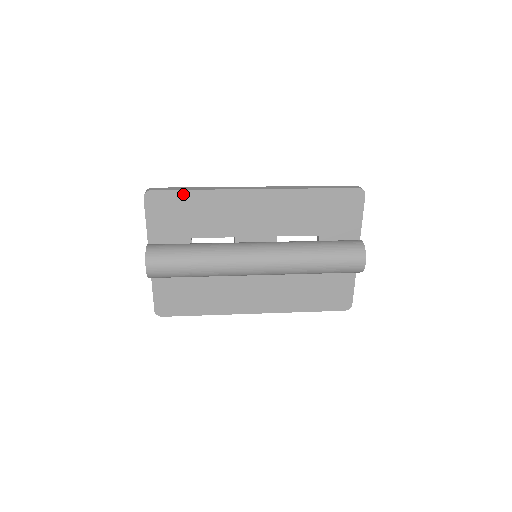
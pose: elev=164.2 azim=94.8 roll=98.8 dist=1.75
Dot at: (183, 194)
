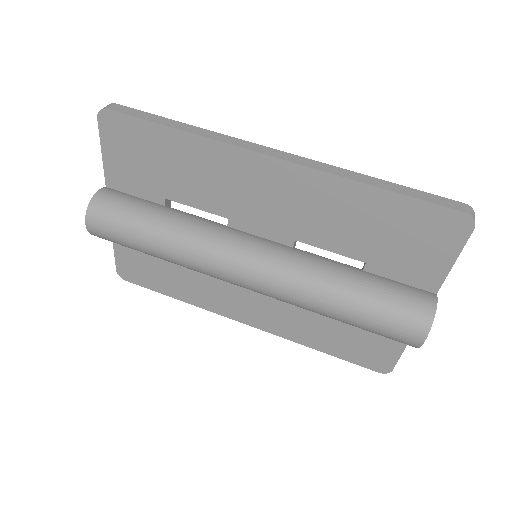
Dot at: (154, 129)
